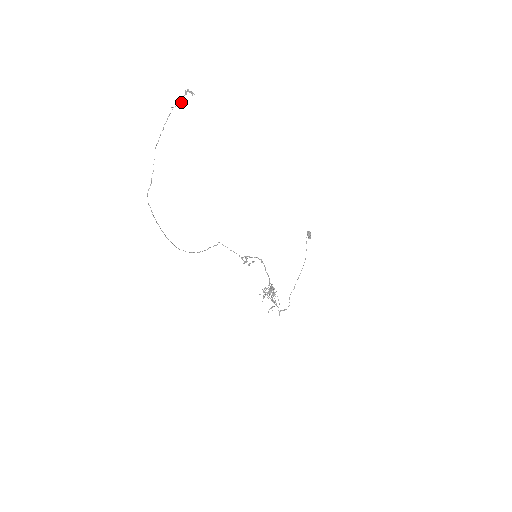
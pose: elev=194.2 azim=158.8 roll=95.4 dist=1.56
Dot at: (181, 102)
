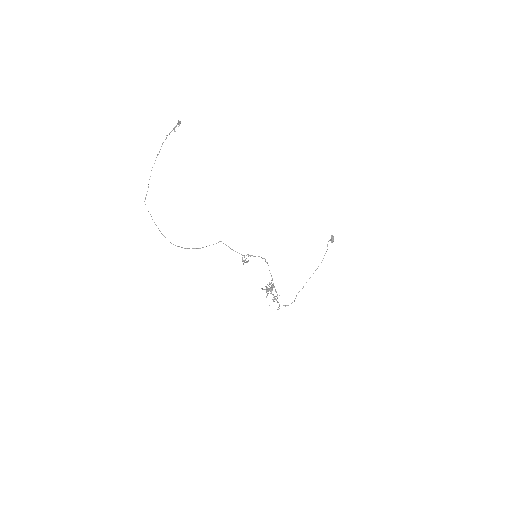
Dot at: occluded
